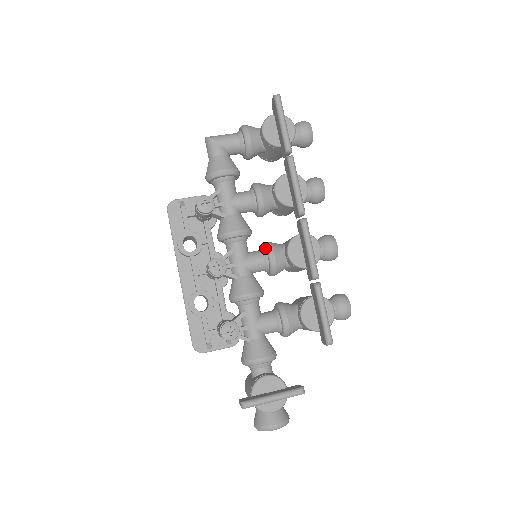
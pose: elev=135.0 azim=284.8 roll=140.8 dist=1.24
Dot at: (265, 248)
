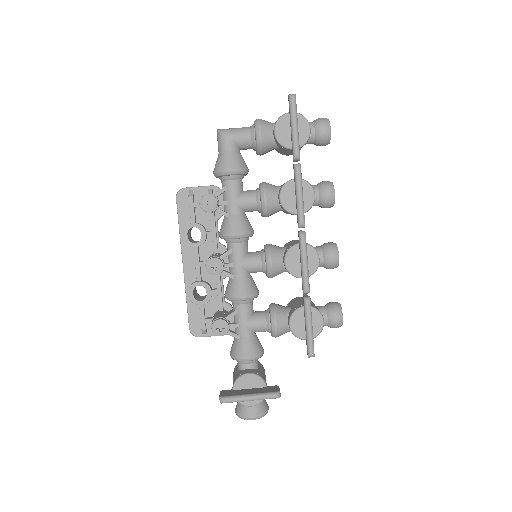
Dot at: (264, 251)
